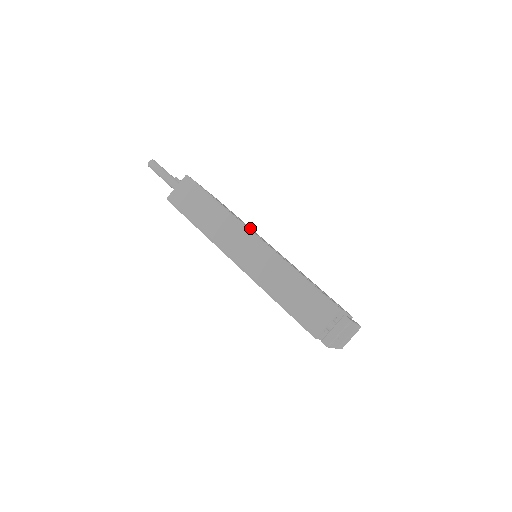
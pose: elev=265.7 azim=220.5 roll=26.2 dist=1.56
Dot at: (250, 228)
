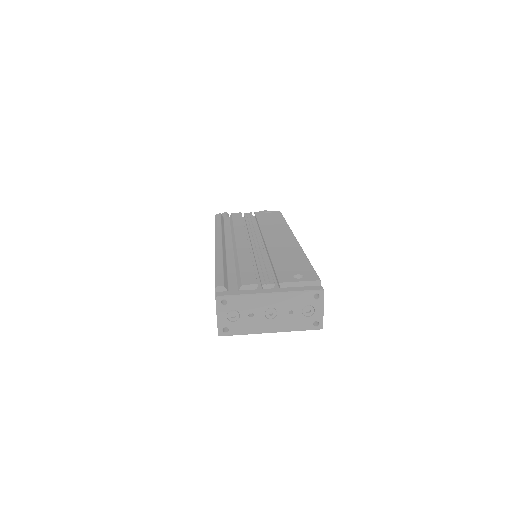
Dot at: (265, 228)
